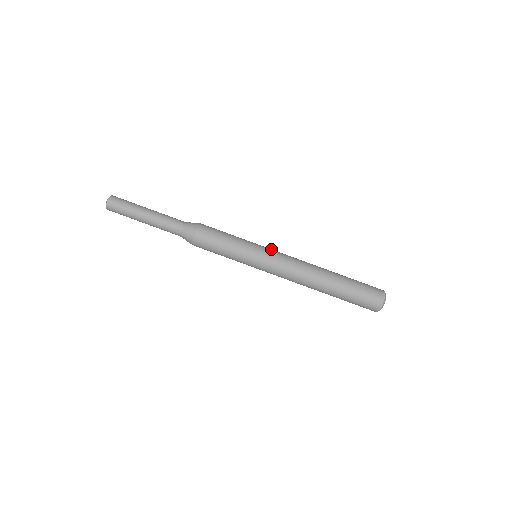
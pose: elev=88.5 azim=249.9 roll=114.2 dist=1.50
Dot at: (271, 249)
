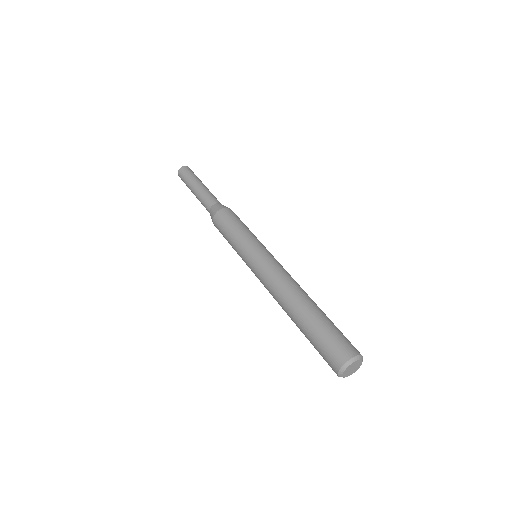
Dot at: occluded
